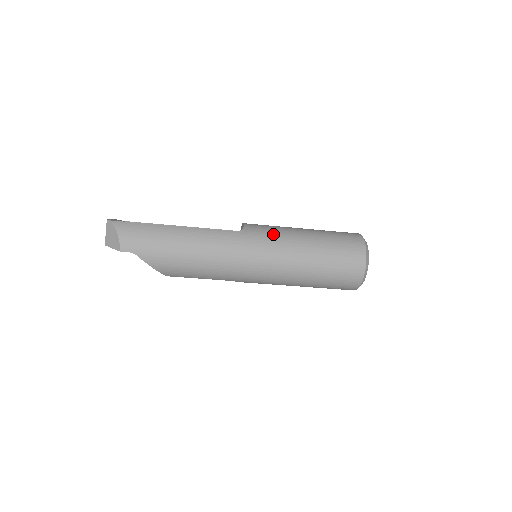
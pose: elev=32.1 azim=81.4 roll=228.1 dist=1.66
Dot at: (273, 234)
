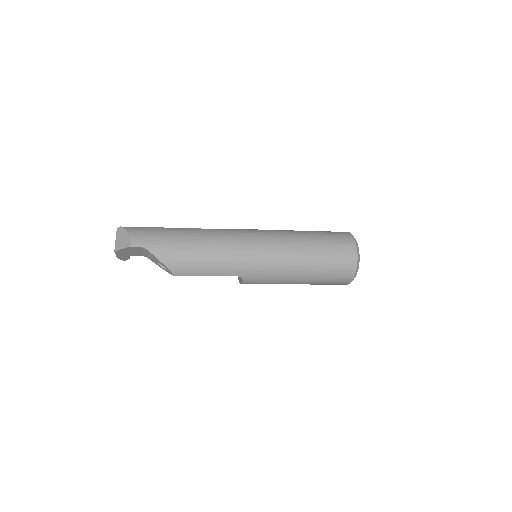
Dot at: (268, 230)
